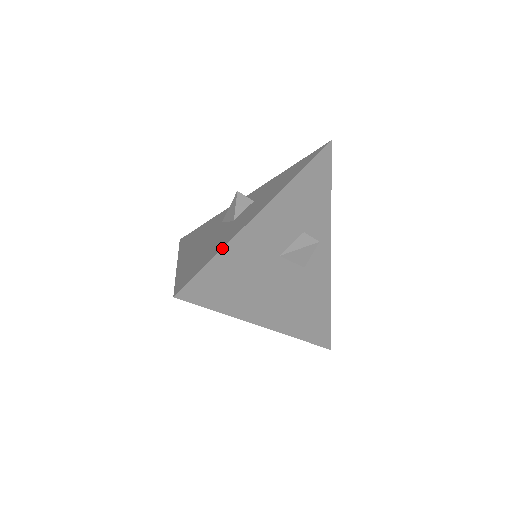
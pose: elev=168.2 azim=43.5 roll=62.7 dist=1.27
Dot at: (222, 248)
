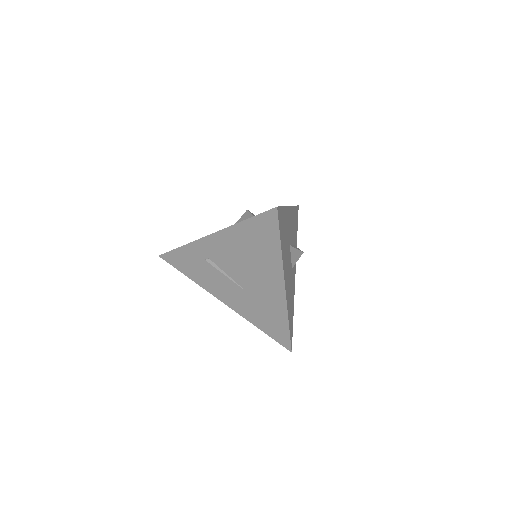
Dot at: (284, 206)
